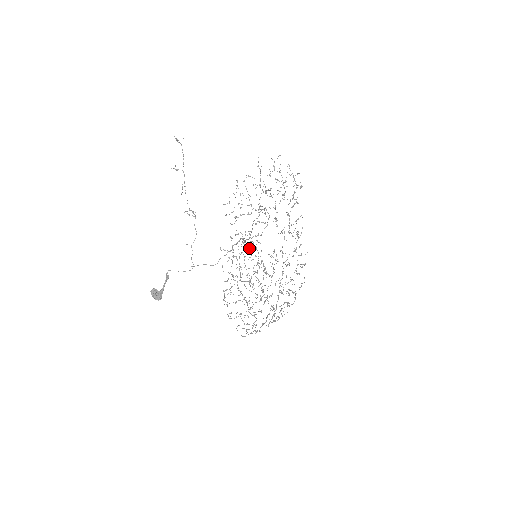
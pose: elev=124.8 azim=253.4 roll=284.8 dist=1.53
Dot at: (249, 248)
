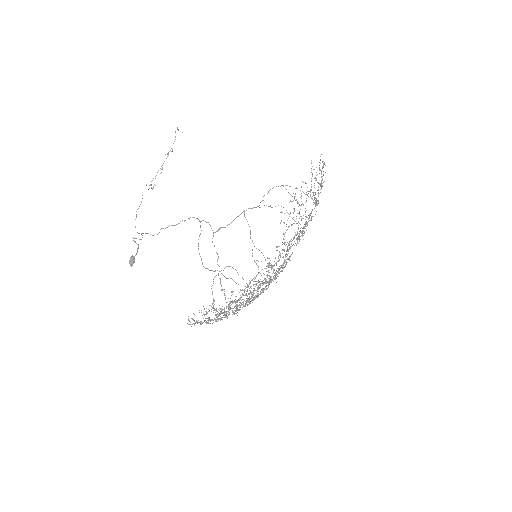
Dot at: occluded
